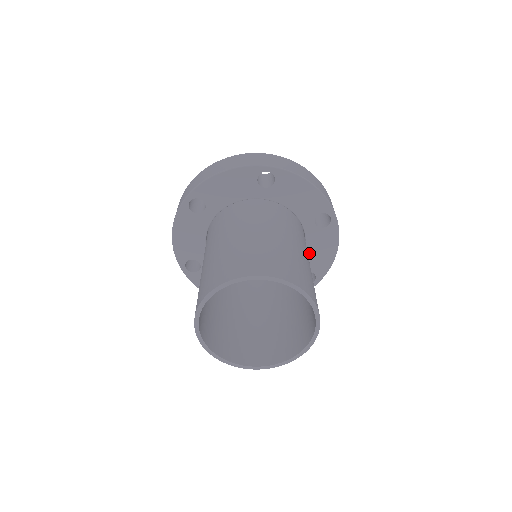
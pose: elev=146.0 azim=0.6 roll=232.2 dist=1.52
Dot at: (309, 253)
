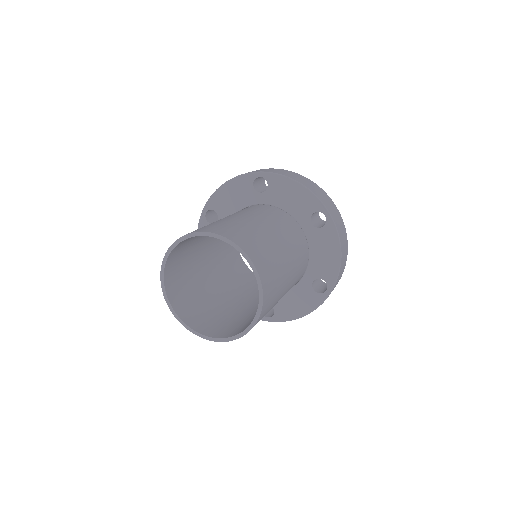
Dot at: (287, 296)
